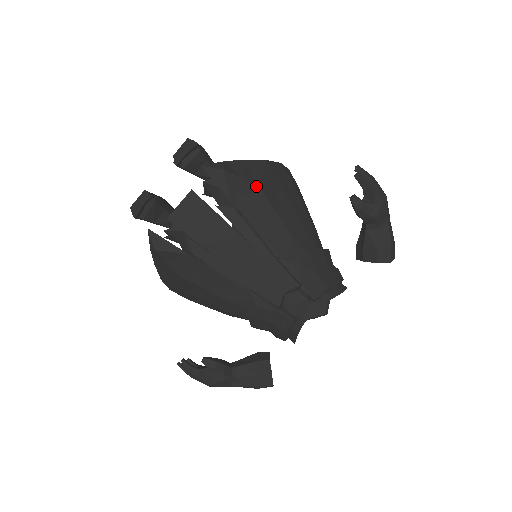
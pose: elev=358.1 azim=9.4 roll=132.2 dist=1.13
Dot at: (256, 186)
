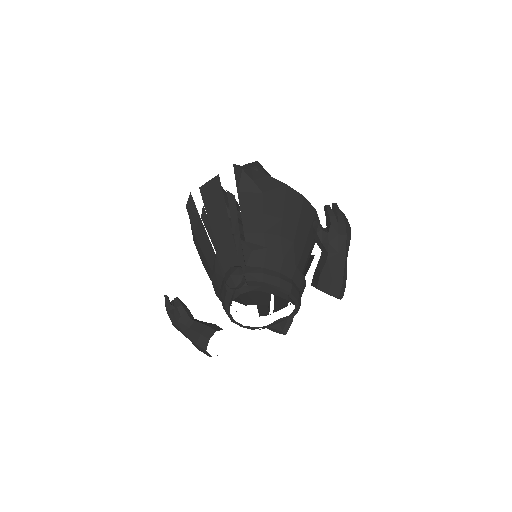
Dot at: (261, 191)
